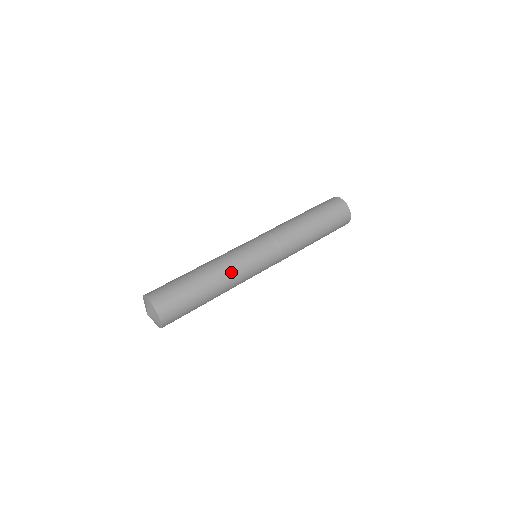
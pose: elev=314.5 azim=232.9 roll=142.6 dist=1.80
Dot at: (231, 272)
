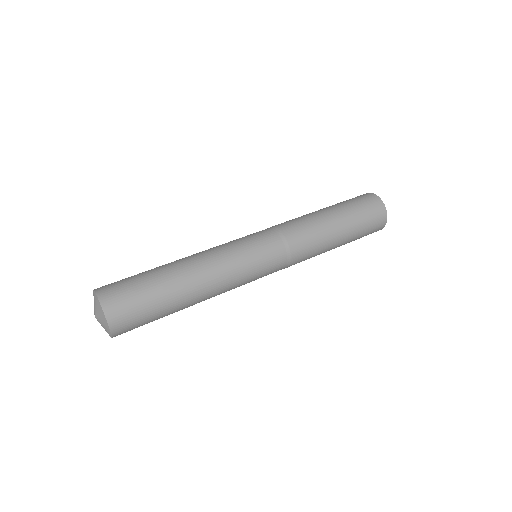
Dot at: (214, 263)
